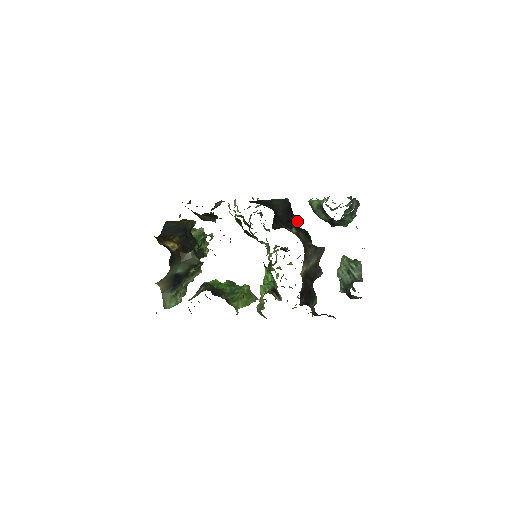
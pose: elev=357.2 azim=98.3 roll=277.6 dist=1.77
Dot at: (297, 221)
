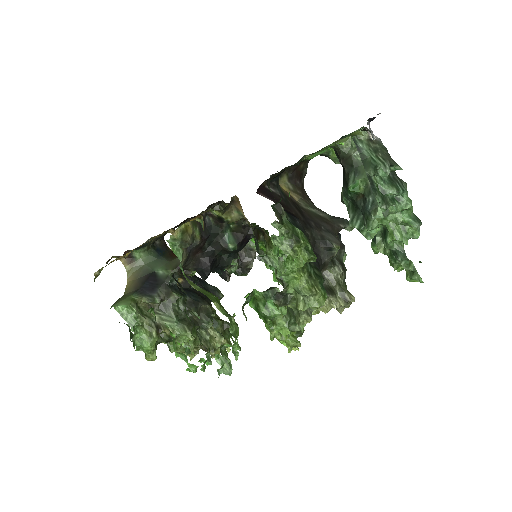
Dot at: occluded
